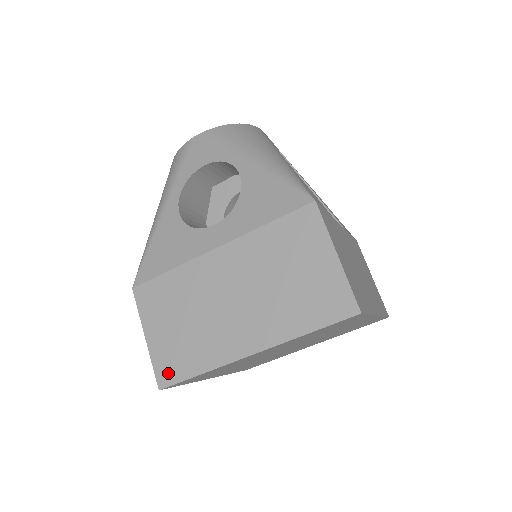
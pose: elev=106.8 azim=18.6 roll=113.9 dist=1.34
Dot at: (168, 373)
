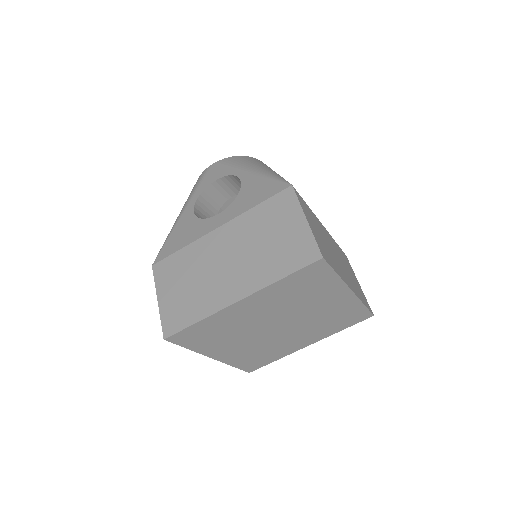
Dot at: (172, 325)
